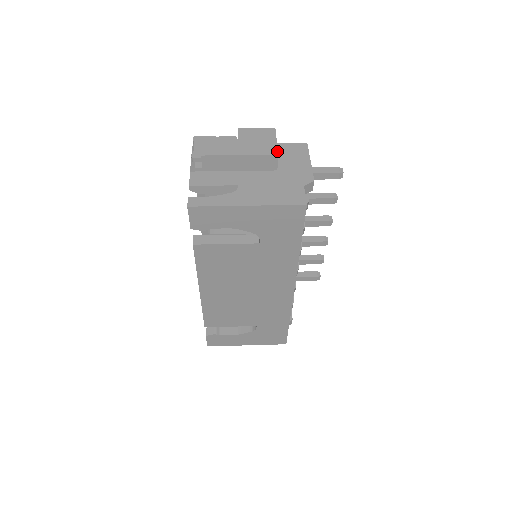
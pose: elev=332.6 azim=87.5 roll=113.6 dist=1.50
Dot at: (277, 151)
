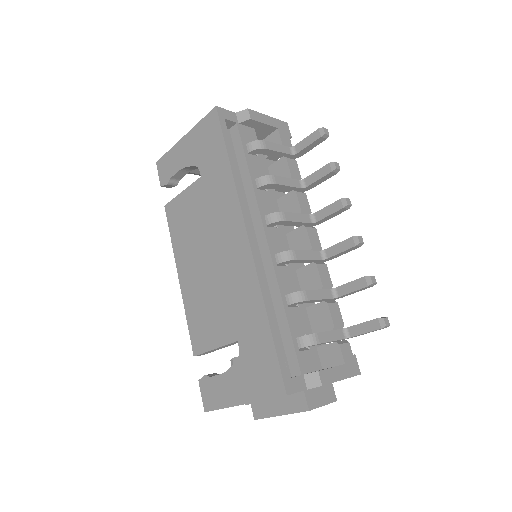
Dot at: occluded
